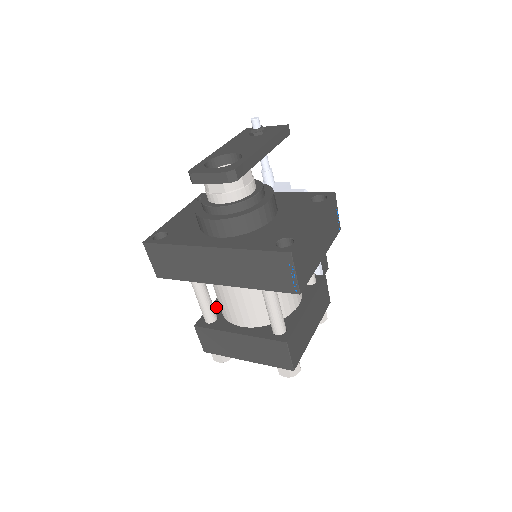
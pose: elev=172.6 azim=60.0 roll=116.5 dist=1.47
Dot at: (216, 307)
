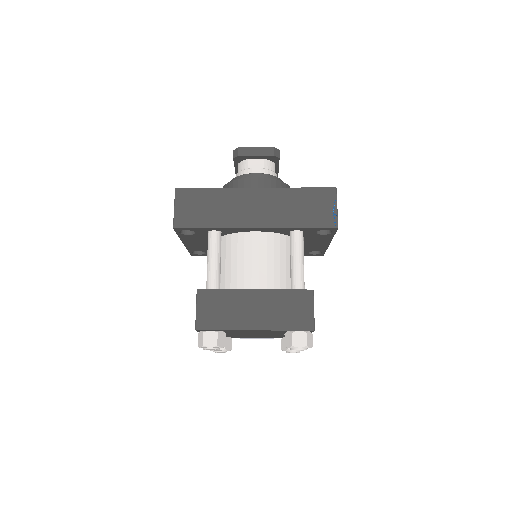
Dot at: occluded
